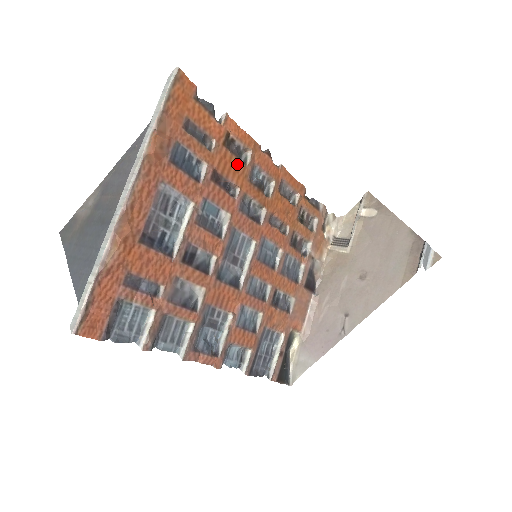
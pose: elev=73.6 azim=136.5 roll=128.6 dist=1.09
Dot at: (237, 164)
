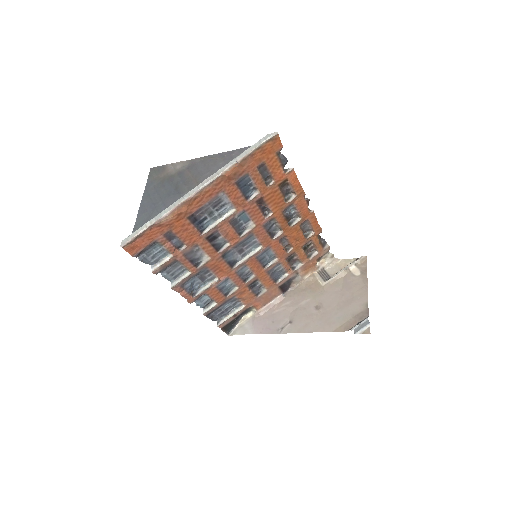
Dot at: (281, 199)
